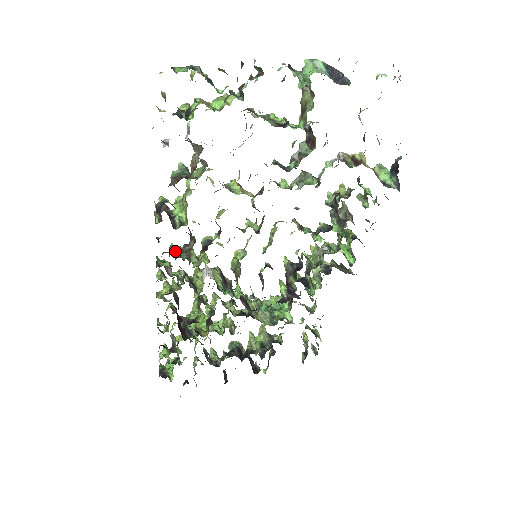
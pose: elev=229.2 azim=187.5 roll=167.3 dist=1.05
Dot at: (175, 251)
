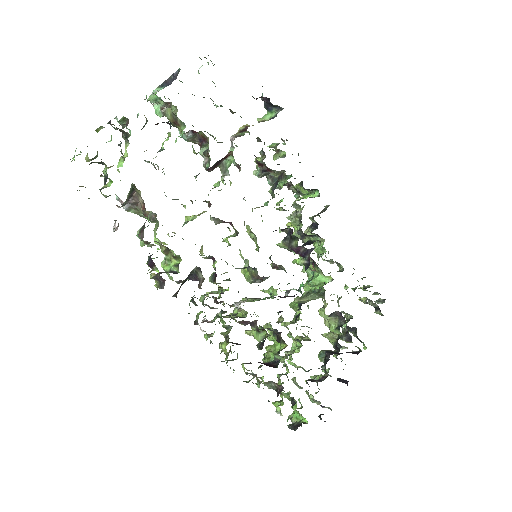
Dot at: (194, 291)
